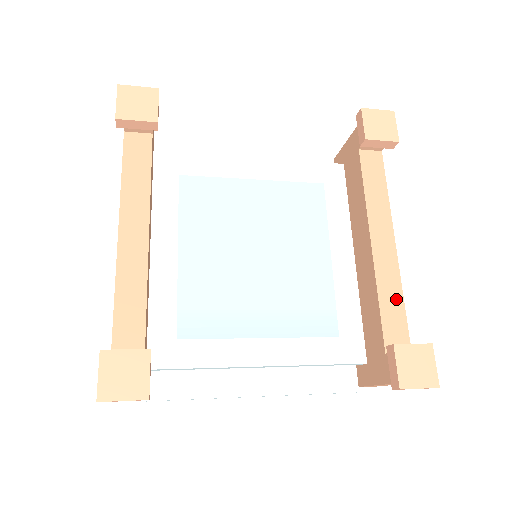
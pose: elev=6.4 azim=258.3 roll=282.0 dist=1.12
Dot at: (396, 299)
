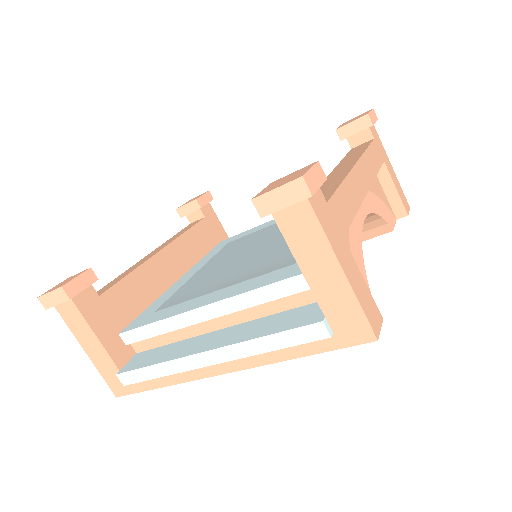
Dot at: (333, 185)
